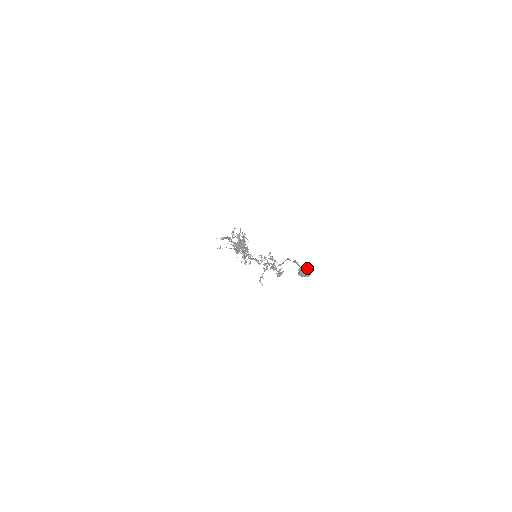
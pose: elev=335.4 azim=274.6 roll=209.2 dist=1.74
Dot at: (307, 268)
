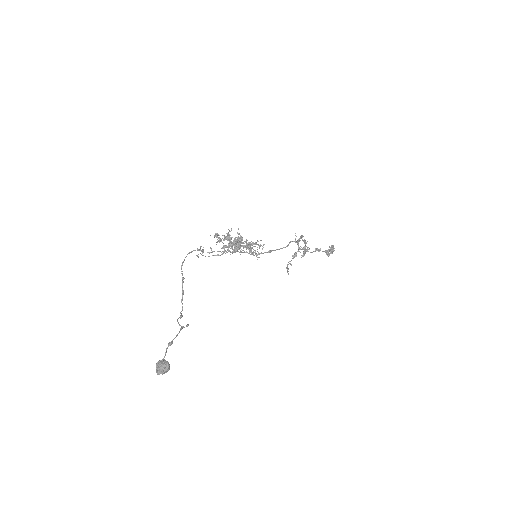
Dot at: (159, 367)
